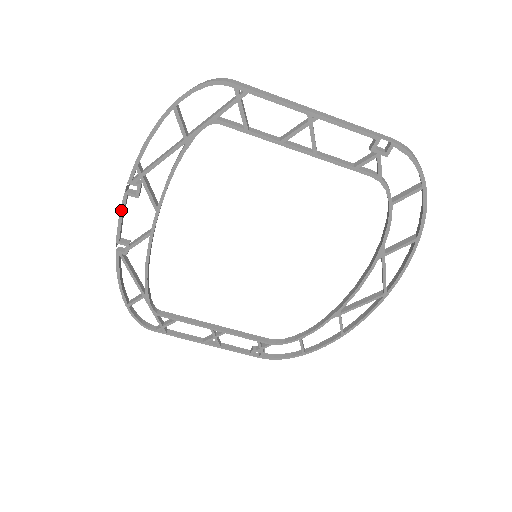
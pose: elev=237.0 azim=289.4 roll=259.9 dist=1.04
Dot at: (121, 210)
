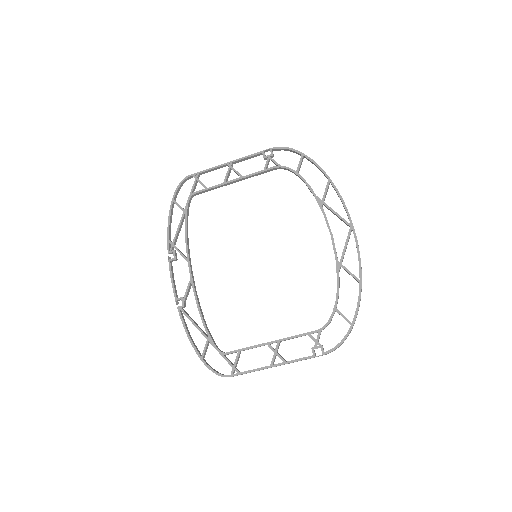
Dot at: (170, 274)
